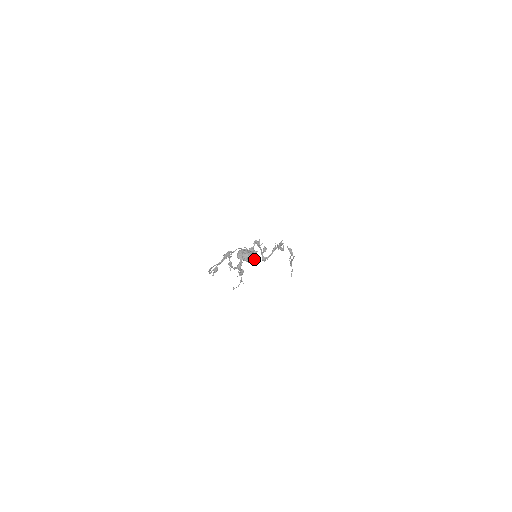
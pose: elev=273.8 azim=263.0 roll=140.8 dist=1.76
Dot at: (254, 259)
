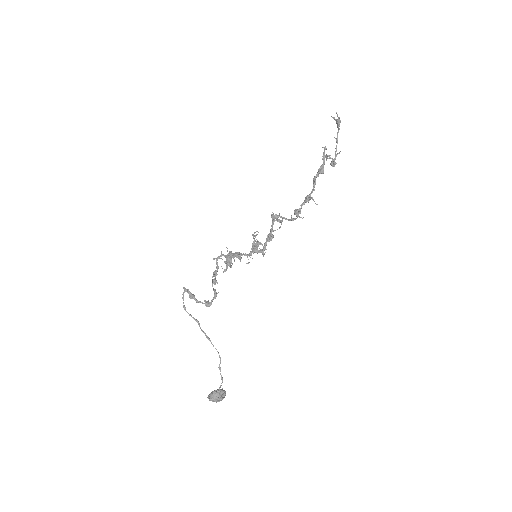
Dot at: occluded
